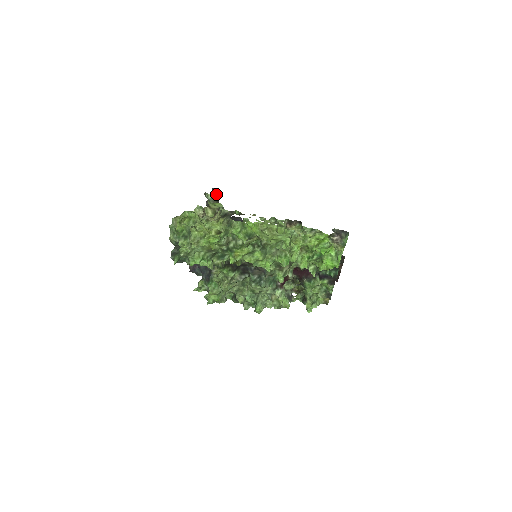
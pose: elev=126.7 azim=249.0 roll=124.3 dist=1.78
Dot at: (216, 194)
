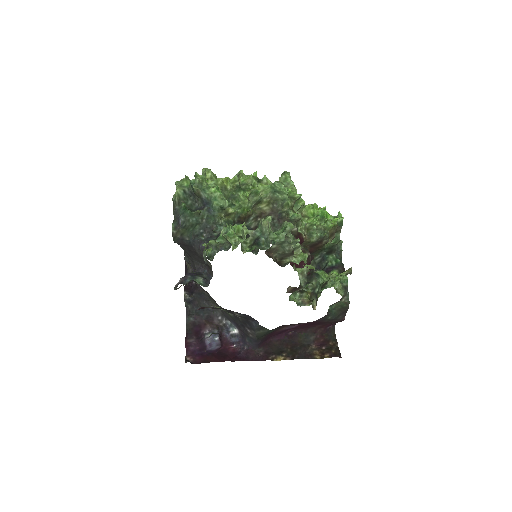
Dot at: occluded
